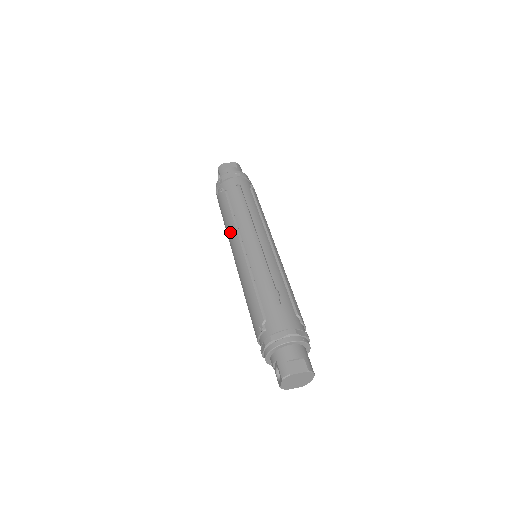
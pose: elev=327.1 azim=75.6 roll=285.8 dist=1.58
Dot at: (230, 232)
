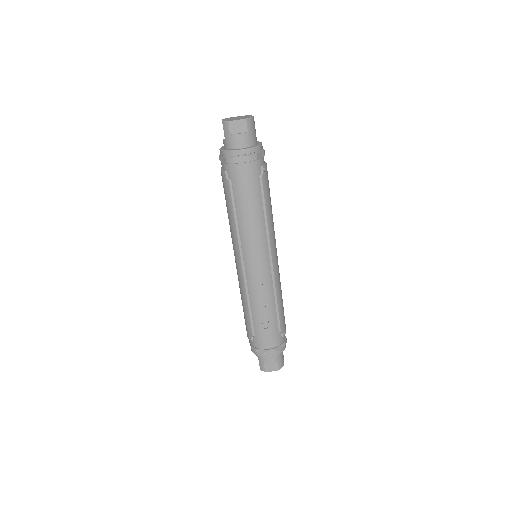
Dot at: (232, 235)
